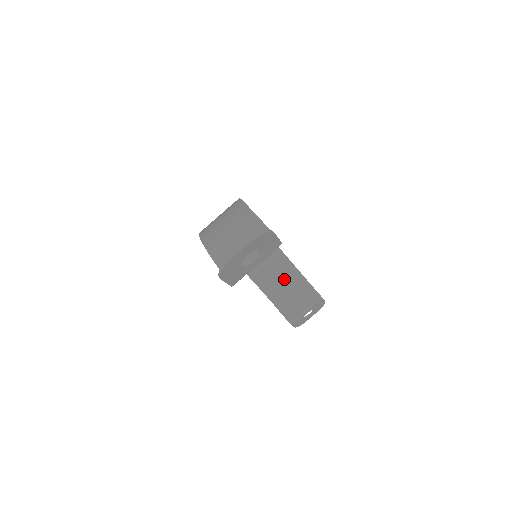
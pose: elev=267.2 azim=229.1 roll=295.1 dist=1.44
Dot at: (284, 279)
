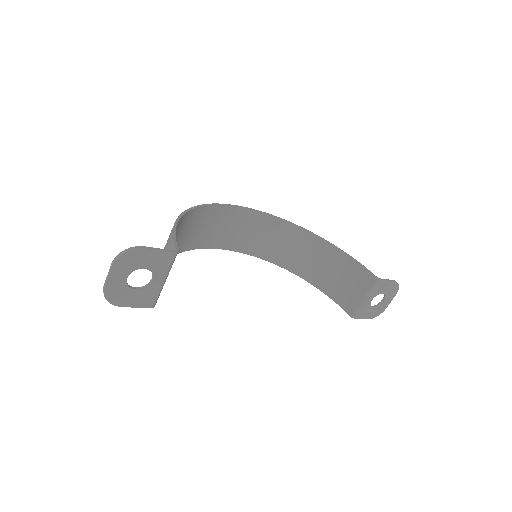
Dot at: (333, 267)
